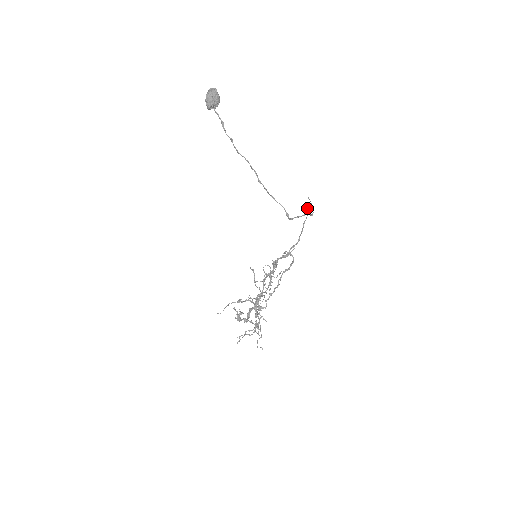
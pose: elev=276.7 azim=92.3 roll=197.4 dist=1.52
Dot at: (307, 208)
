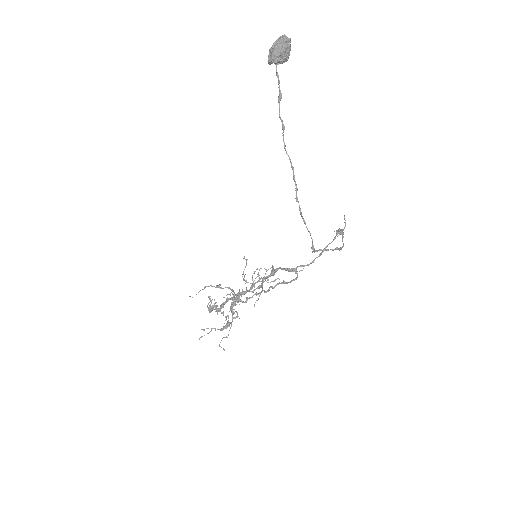
Dot at: (338, 231)
